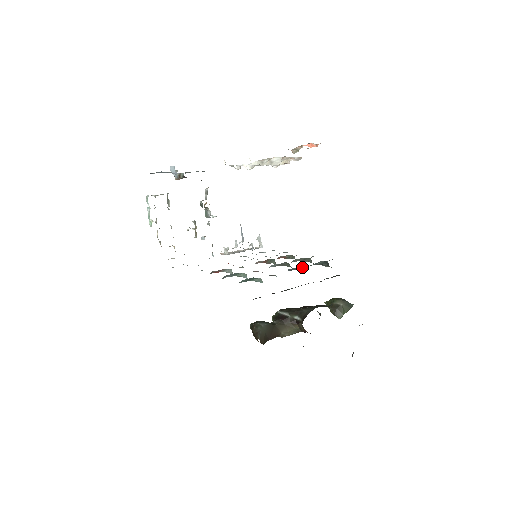
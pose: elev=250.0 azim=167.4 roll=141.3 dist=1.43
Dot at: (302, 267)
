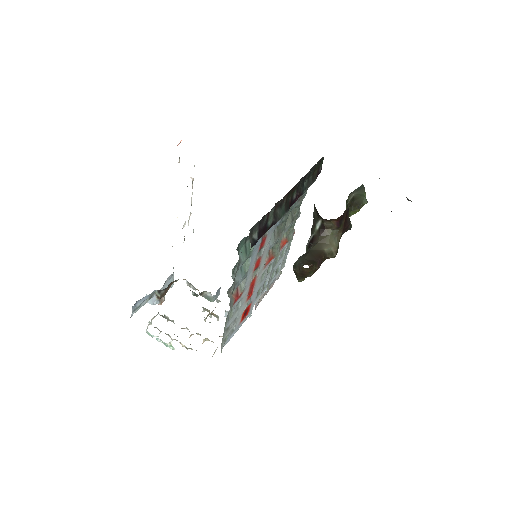
Dot at: occluded
